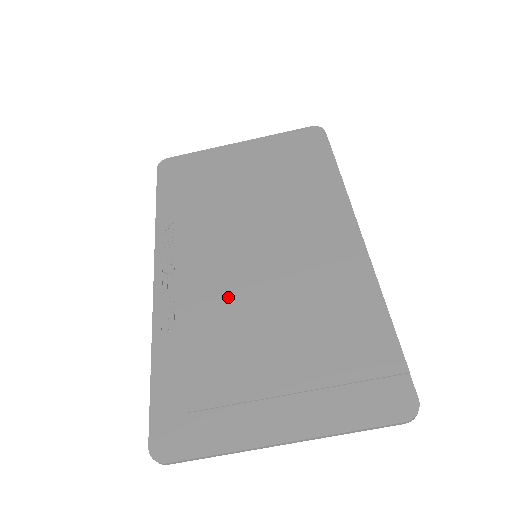
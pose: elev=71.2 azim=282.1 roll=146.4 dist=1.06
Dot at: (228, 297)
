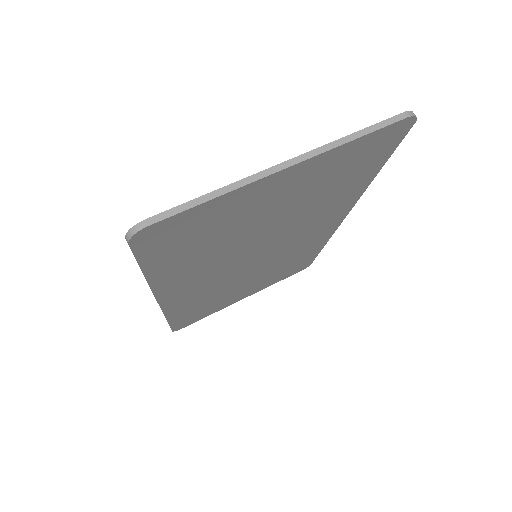
Dot at: occluded
